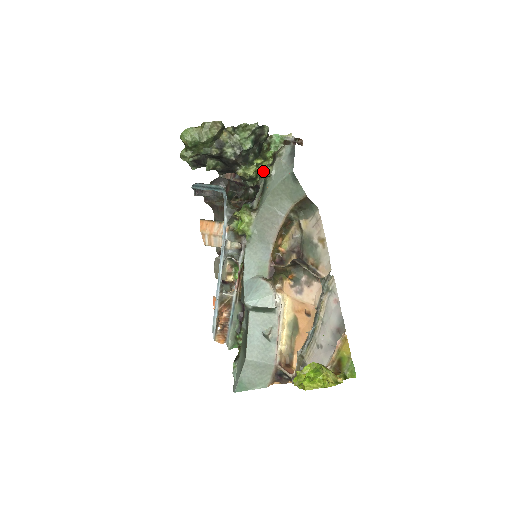
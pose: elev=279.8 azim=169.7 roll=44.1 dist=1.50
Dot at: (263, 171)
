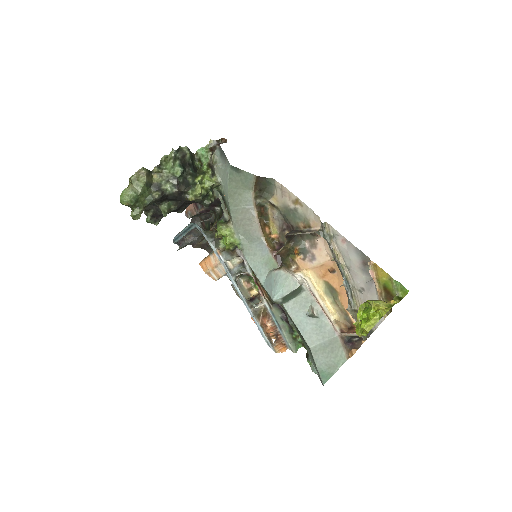
Dot at: (209, 184)
